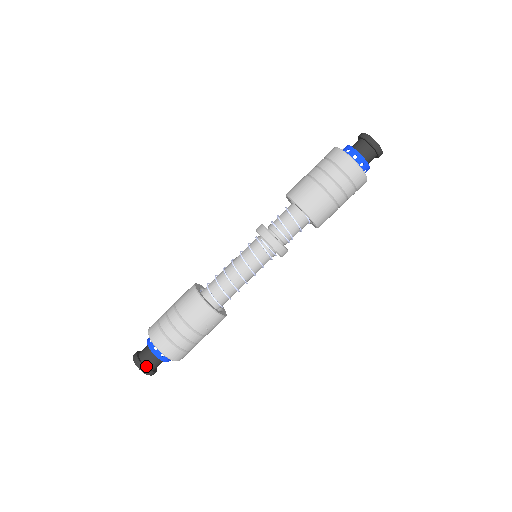
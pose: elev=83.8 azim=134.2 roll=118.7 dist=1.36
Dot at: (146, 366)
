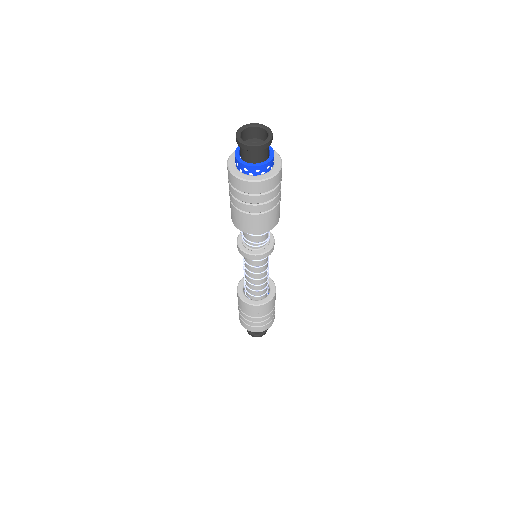
Dot at: (251, 332)
